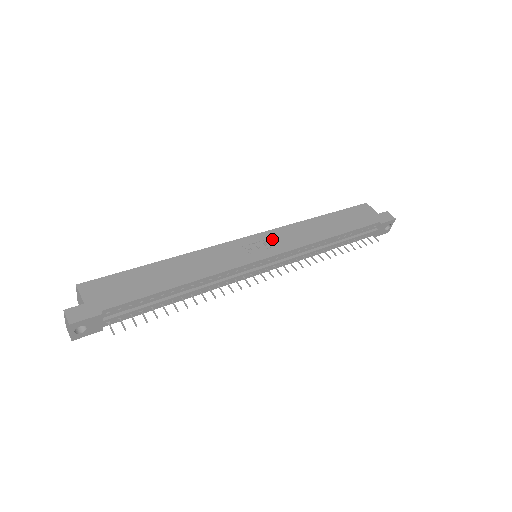
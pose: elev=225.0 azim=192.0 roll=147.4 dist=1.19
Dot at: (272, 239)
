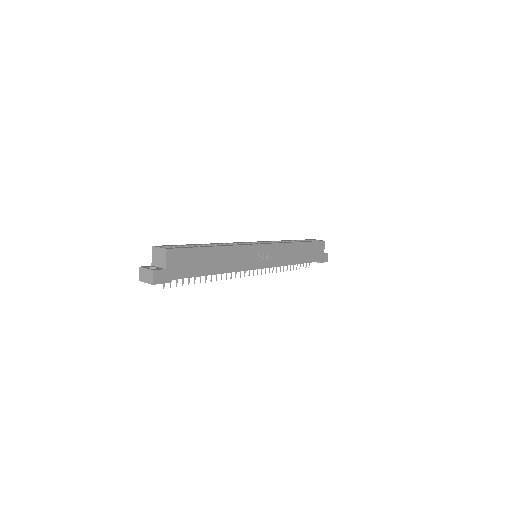
Dot at: (272, 253)
